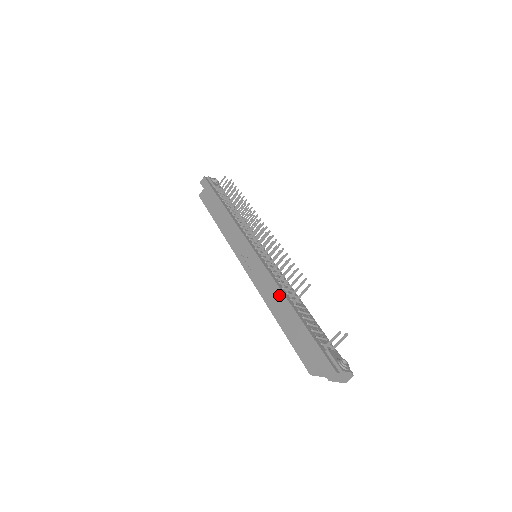
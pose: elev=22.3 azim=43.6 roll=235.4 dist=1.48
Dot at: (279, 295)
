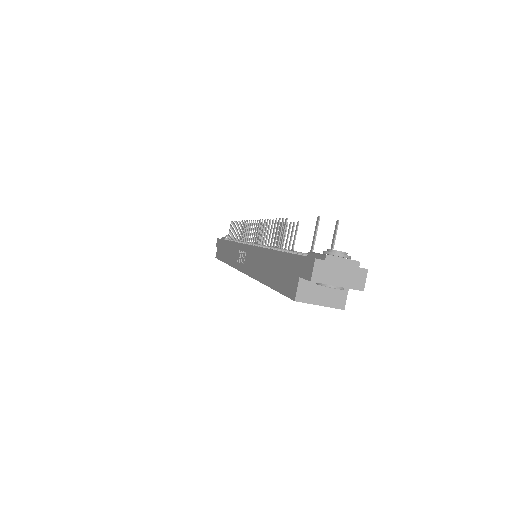
Dot at: (261, 254)
